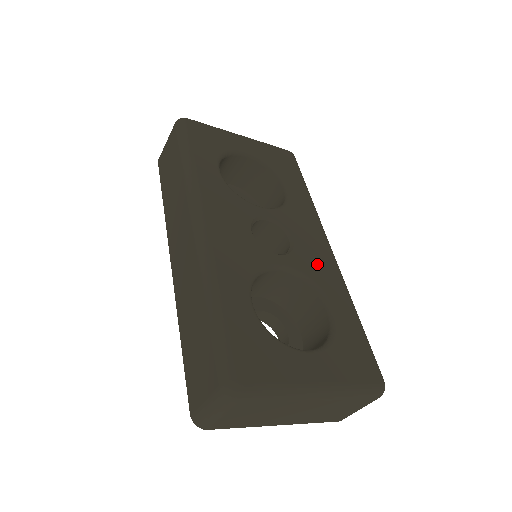
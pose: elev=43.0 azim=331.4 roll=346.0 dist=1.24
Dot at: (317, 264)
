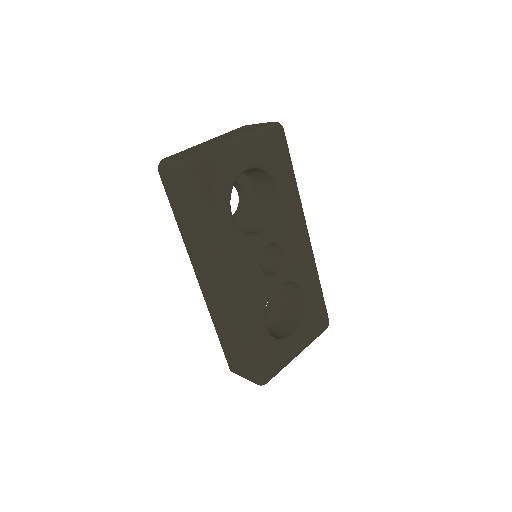
Dot at: (300, 262)
